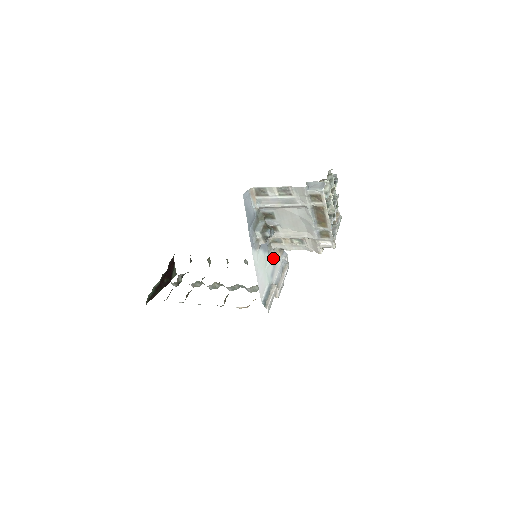
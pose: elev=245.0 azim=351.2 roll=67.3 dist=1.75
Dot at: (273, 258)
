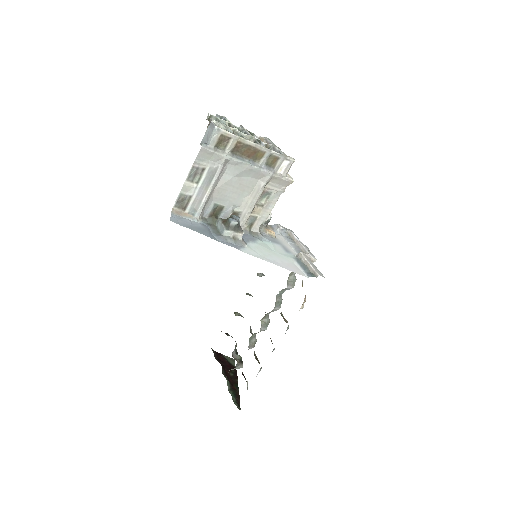
Dot at: (269, 239)
